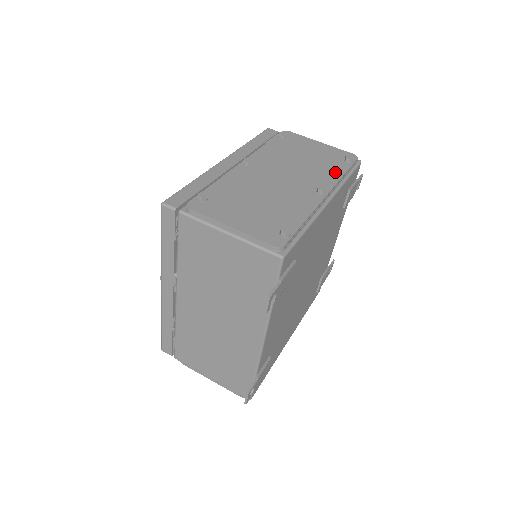
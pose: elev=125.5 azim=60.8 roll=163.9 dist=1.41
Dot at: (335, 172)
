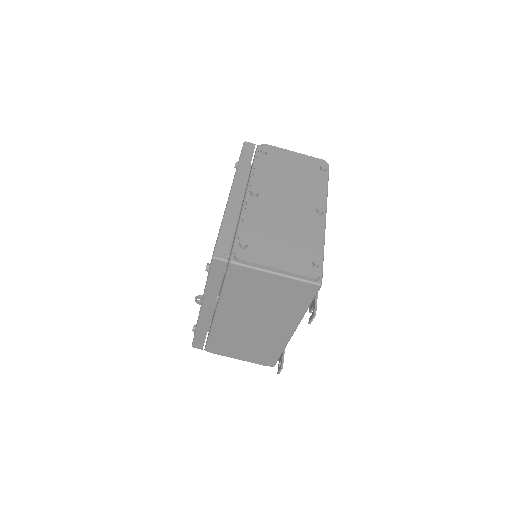
Dot at: (319, 186)
